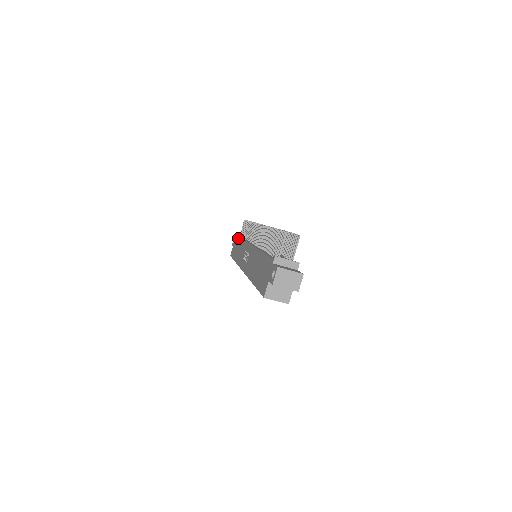
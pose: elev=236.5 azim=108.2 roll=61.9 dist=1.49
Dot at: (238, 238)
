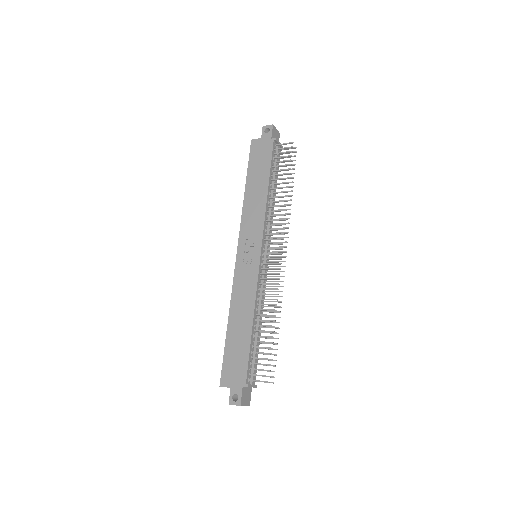
Dot at: (269, 164)
